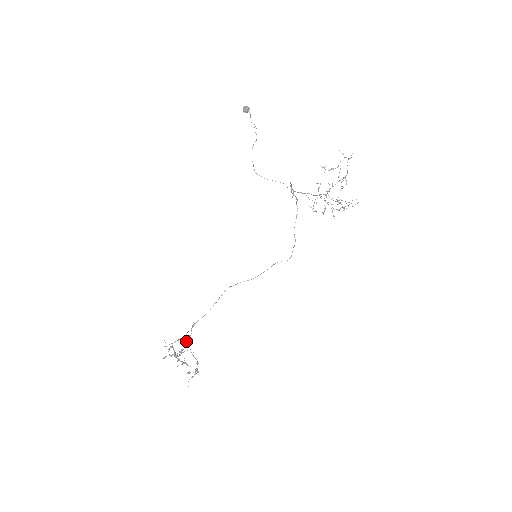
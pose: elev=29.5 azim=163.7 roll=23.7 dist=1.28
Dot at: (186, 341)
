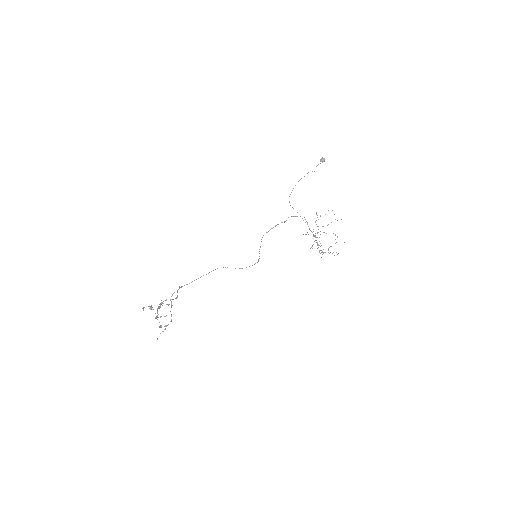
Dot at: occluded
